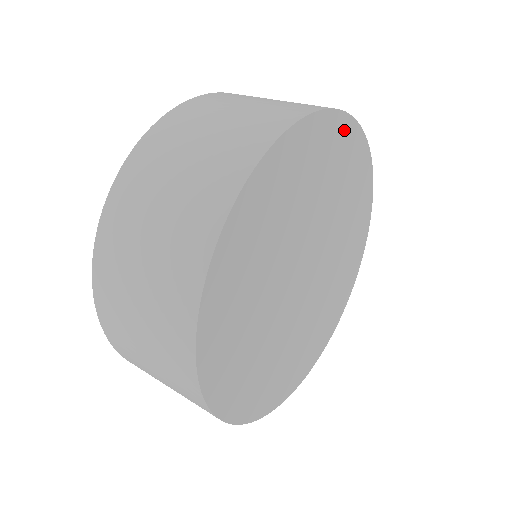
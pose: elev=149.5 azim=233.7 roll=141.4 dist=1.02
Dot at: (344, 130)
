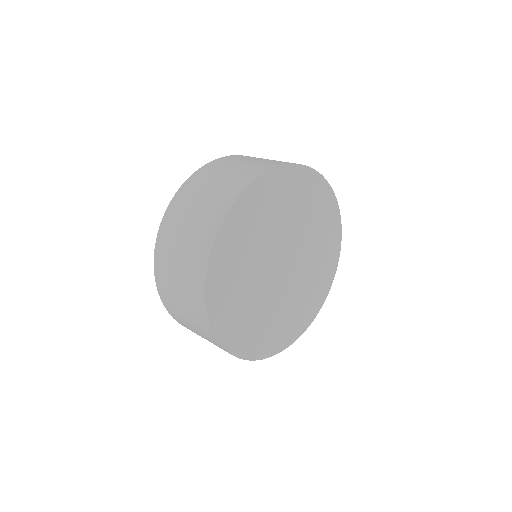
Dot at: (316, 181)
